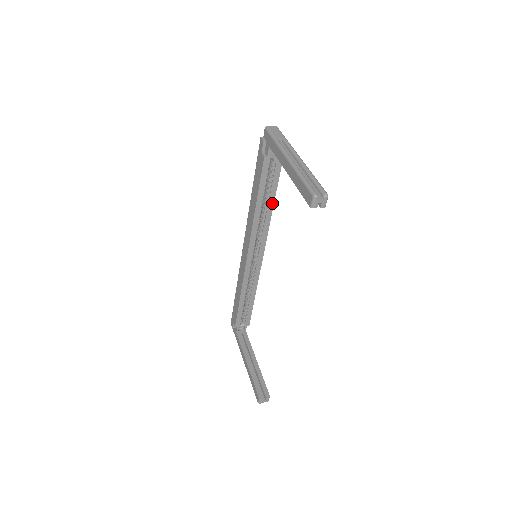
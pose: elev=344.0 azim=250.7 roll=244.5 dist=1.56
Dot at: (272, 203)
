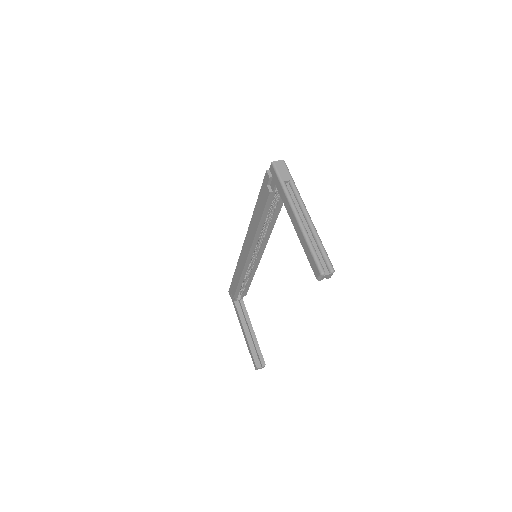
Dot at: (274, 221)
